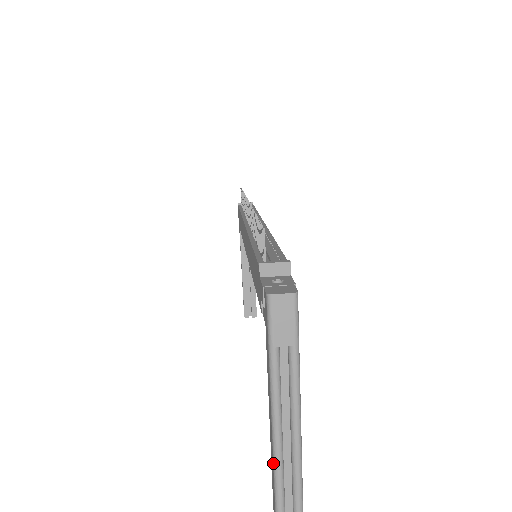
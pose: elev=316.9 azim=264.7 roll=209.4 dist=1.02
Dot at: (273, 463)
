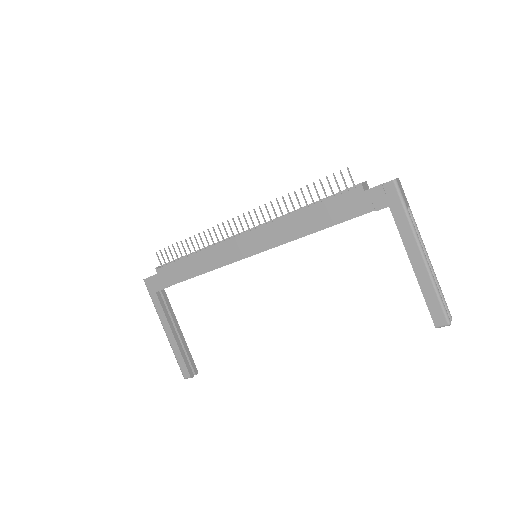
Dot at: (432, 282)
